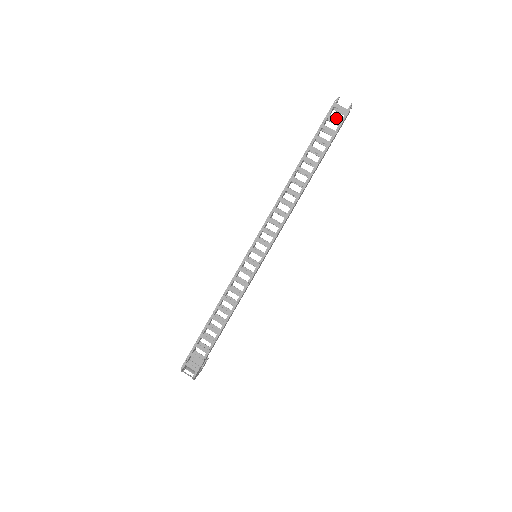
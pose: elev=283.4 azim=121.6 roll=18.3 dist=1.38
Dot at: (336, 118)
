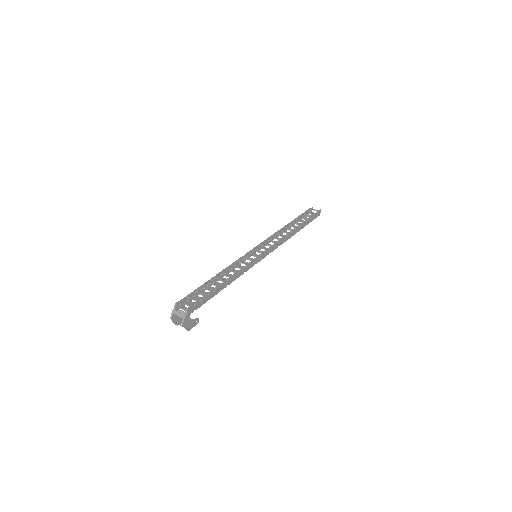
Dot at: (312, 212)
